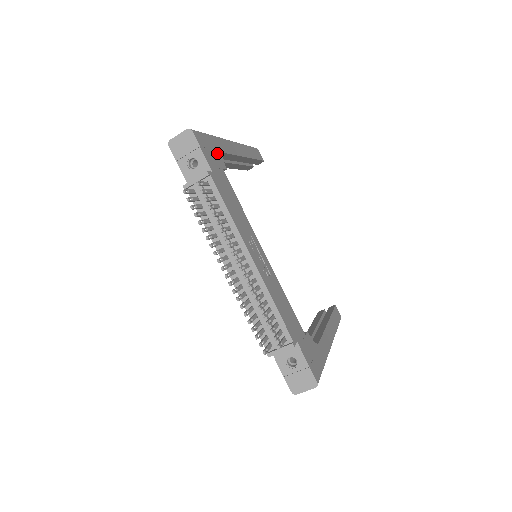
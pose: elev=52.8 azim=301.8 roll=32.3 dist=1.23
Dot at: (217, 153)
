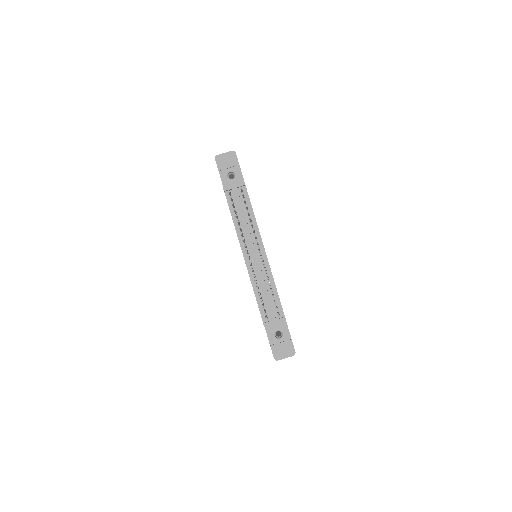
Dot at: occluded
